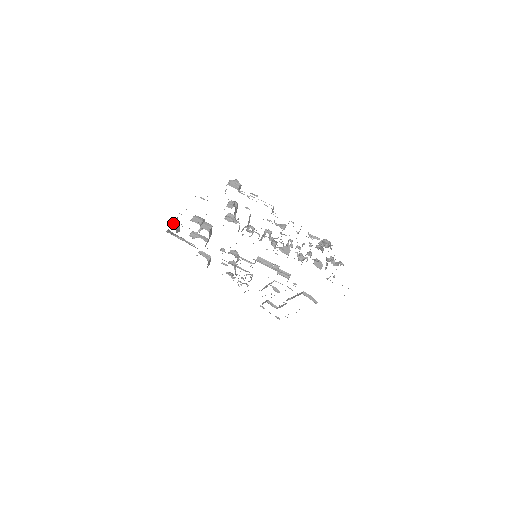
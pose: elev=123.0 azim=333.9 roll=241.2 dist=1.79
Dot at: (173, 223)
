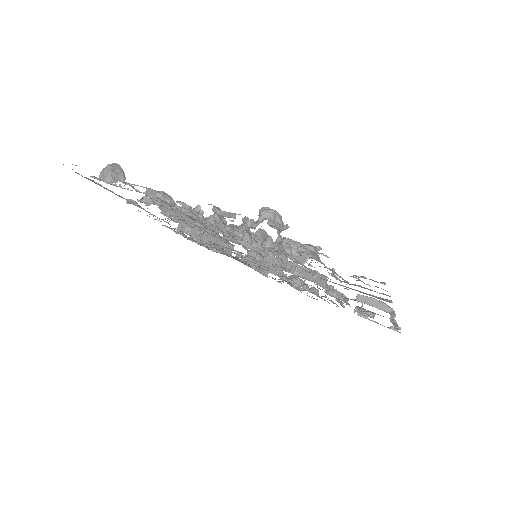
Dot at: occluded
